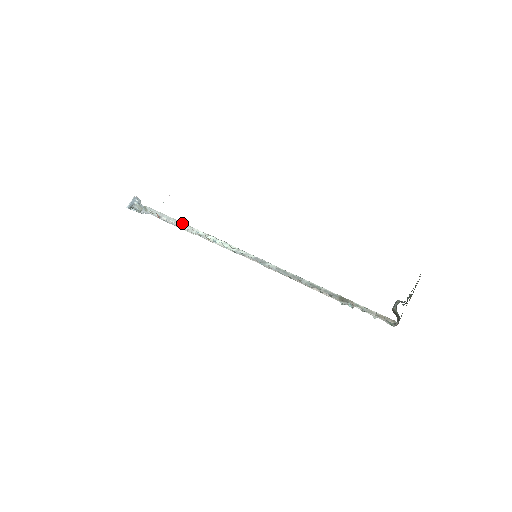
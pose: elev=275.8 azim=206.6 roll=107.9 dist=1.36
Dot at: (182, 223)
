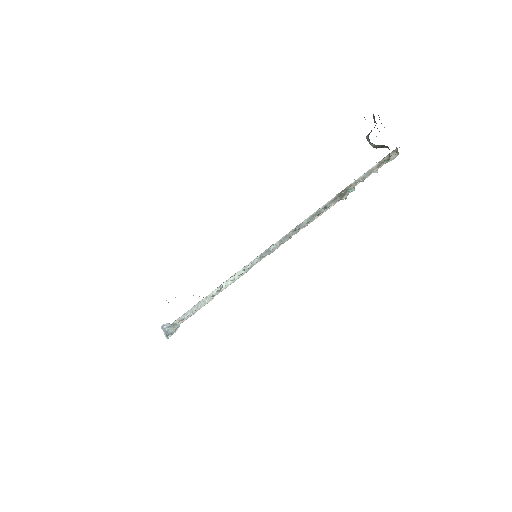
Dot at: (200, 302)
